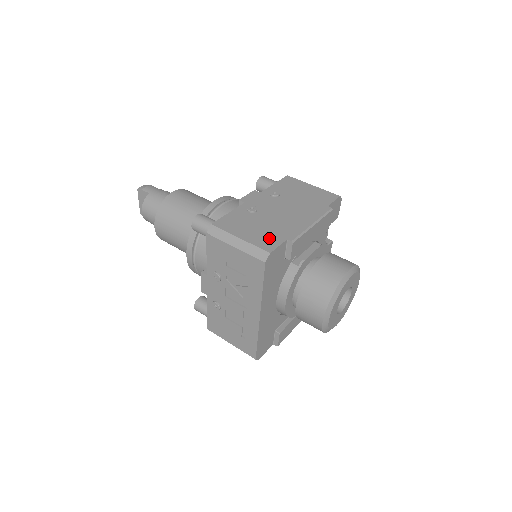
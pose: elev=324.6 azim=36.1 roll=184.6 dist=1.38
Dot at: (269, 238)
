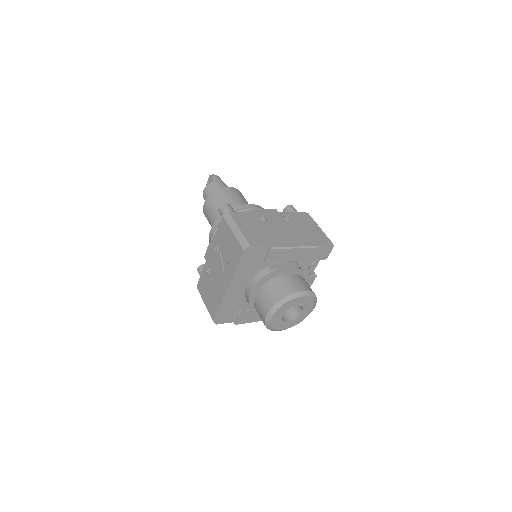
Dot at: (258, 238)
